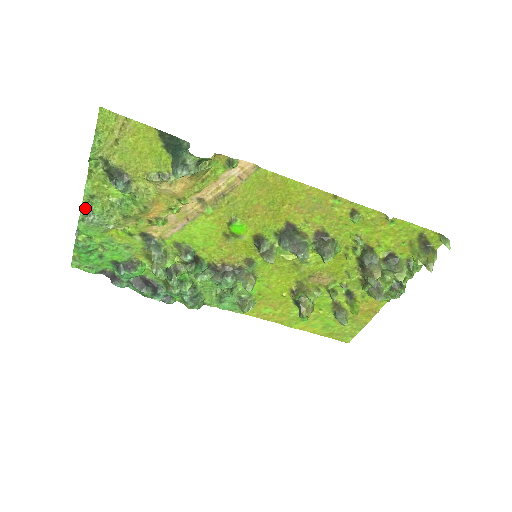
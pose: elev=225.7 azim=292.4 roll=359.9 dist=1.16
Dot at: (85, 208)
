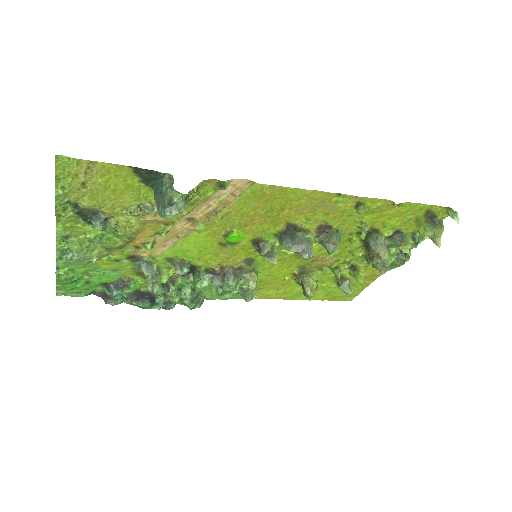
Dot at: (60, 248)
